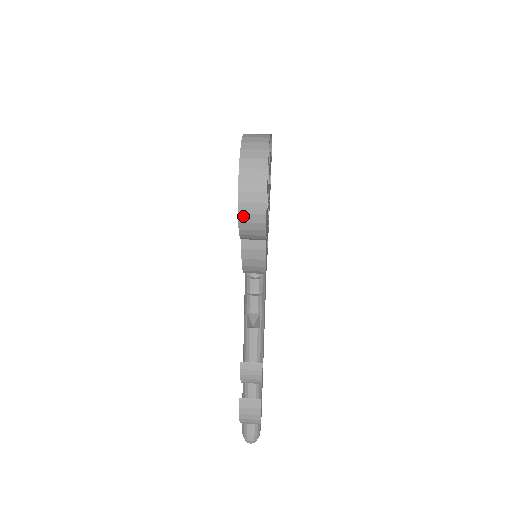
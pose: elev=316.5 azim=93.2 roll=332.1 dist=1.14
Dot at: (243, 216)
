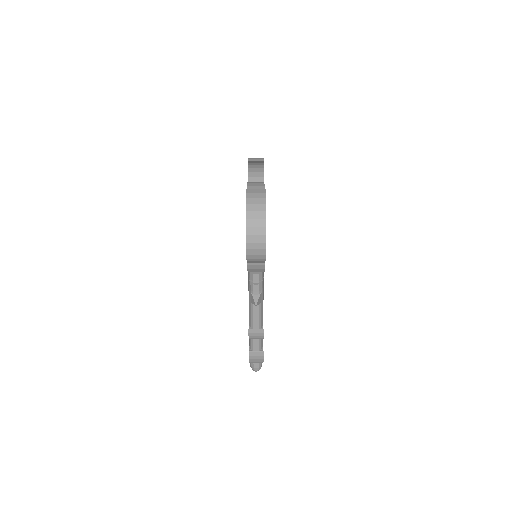
Dot at: (250, 256)
